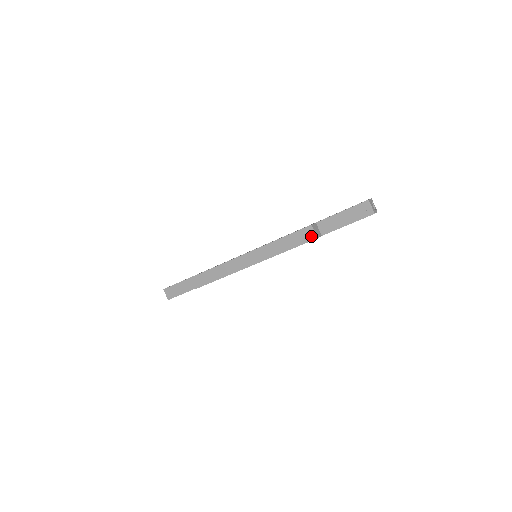
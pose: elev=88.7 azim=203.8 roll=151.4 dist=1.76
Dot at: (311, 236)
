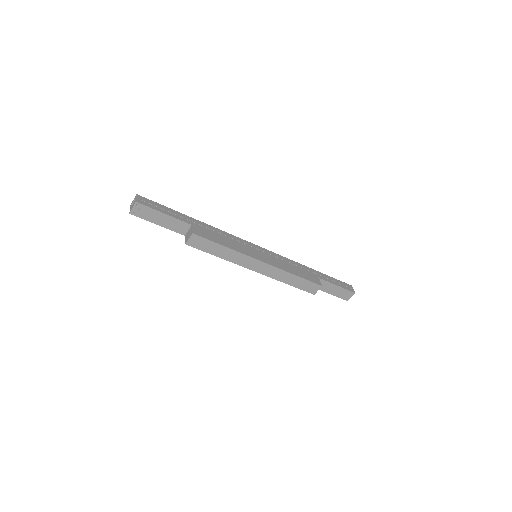
Dot at: (313, 291)
